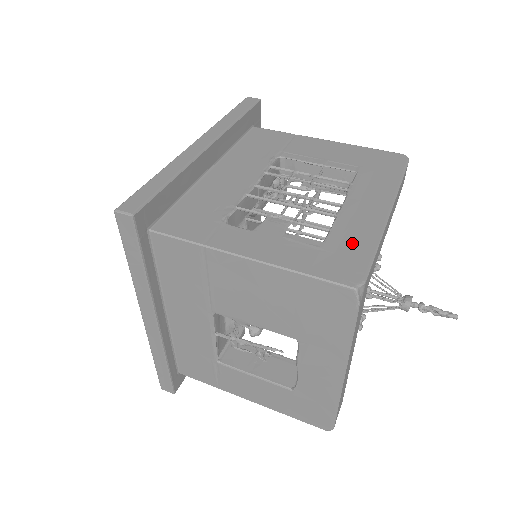
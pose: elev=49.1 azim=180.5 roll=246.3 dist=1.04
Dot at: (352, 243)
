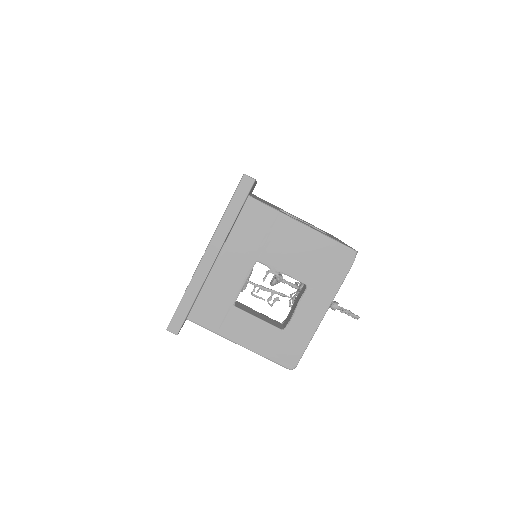
Dot at: occluded
